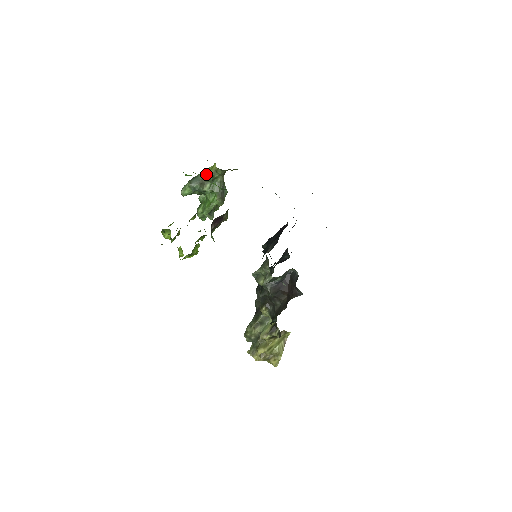
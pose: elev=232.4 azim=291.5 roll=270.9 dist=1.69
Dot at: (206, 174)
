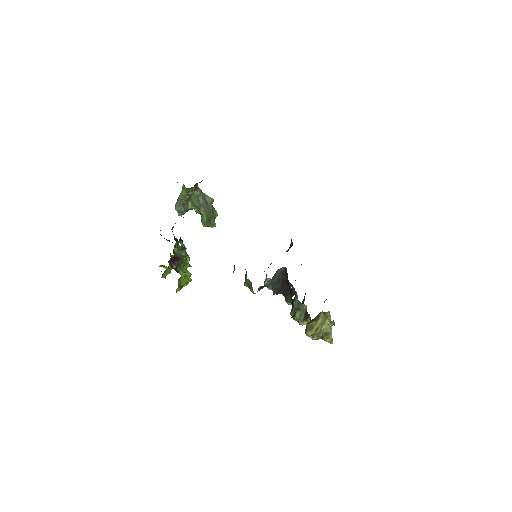
Dot at: (182, 195)
